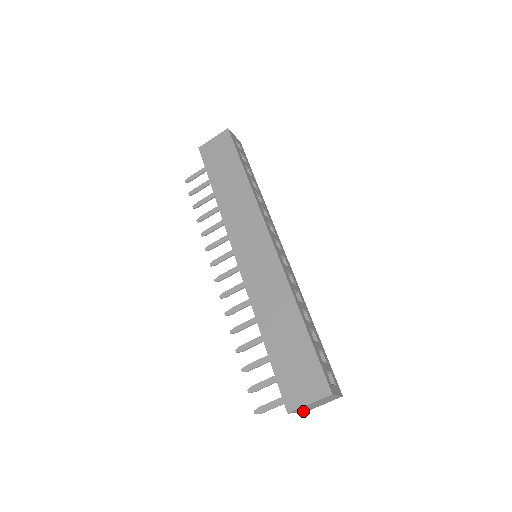
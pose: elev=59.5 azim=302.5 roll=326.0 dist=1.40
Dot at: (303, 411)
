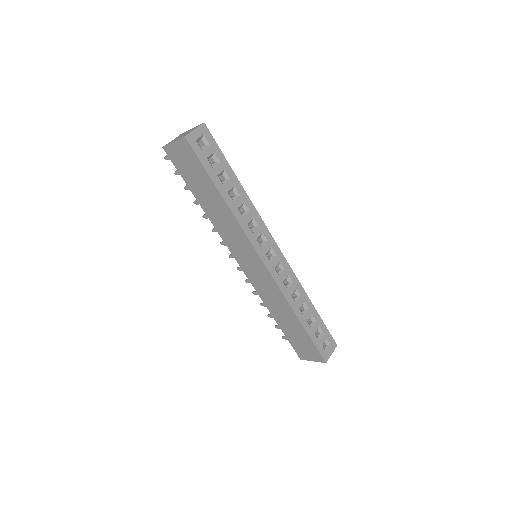
Dot at: occluded
